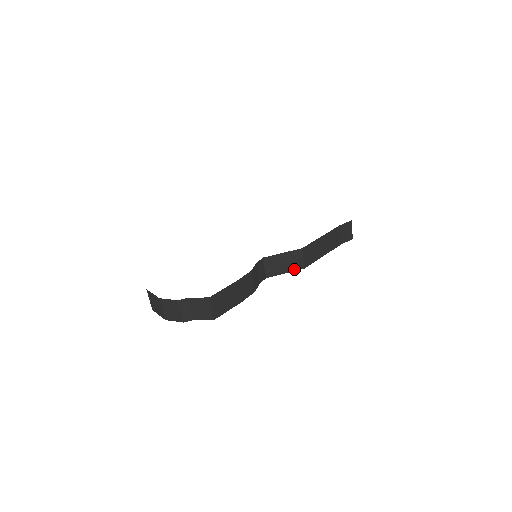
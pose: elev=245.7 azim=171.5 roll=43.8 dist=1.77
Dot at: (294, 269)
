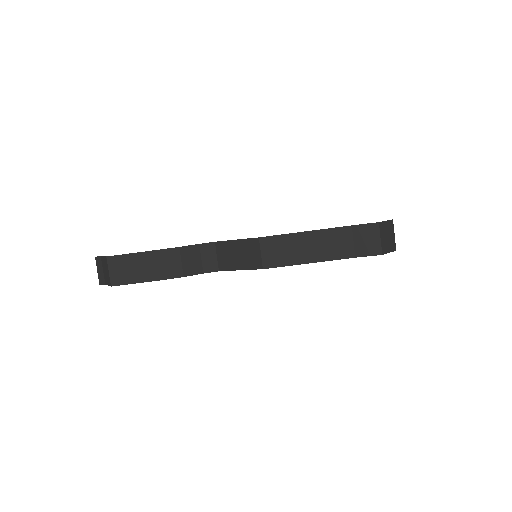
Dot at: (250, 267)
